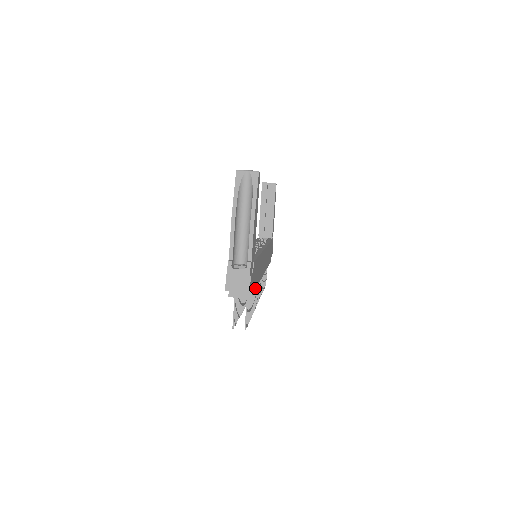
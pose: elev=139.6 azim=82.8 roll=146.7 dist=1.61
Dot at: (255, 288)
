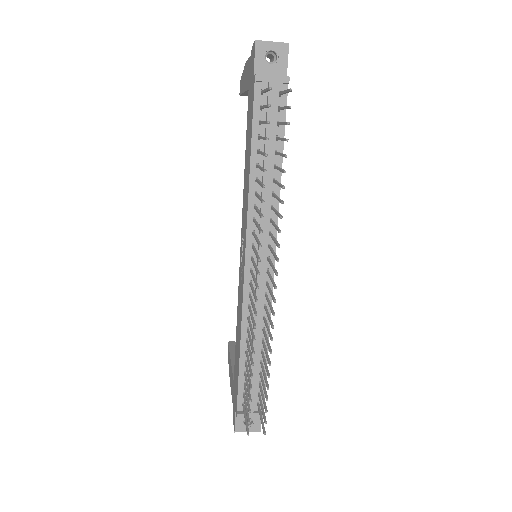
Dot at: (284, 127)
